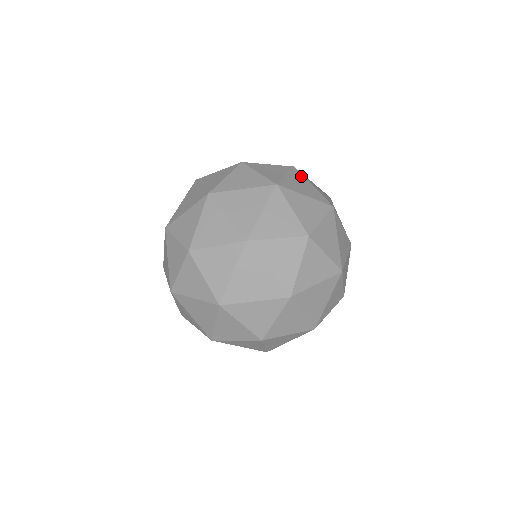
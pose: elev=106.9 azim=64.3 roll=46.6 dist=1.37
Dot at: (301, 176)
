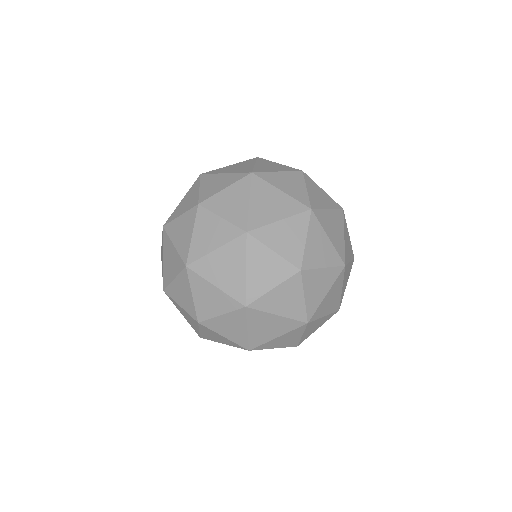
Dot at: occluded
